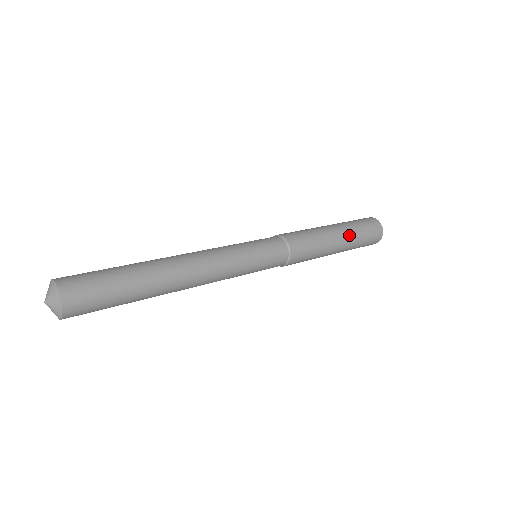
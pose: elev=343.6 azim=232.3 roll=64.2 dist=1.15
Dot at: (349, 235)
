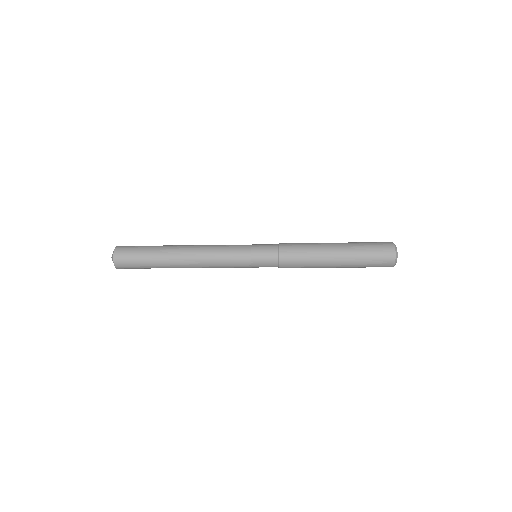
Dot at: (348, 260)
